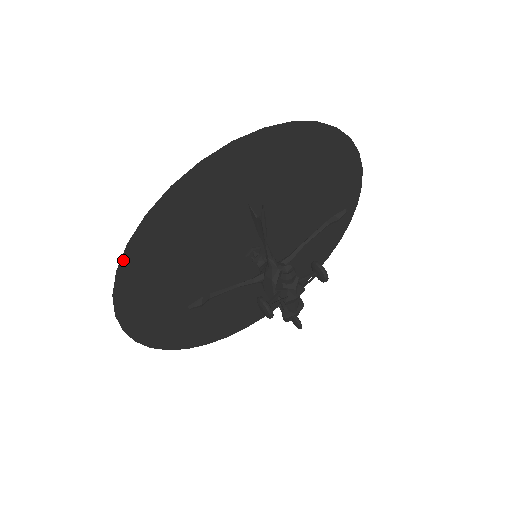
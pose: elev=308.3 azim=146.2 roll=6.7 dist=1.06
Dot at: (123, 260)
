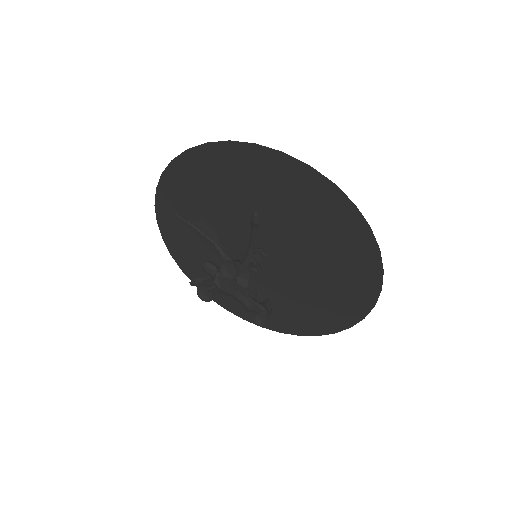
Dot at: (169, 249)
